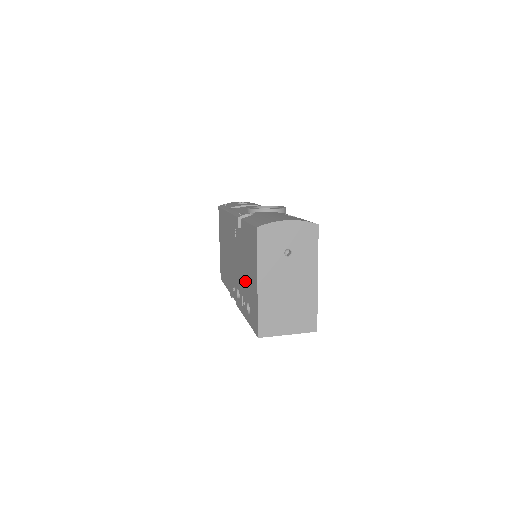
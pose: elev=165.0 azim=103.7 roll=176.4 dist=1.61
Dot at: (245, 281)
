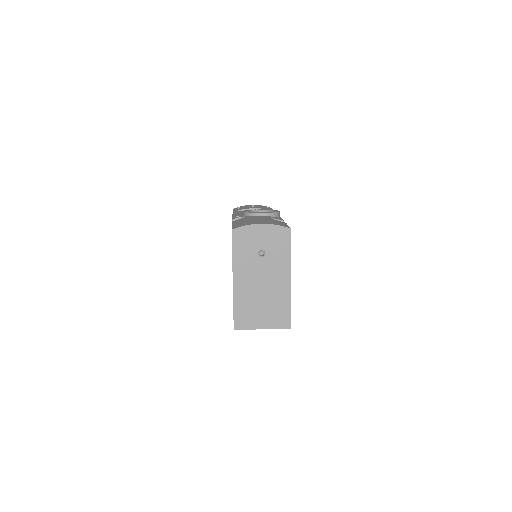
Dot at: occluded
